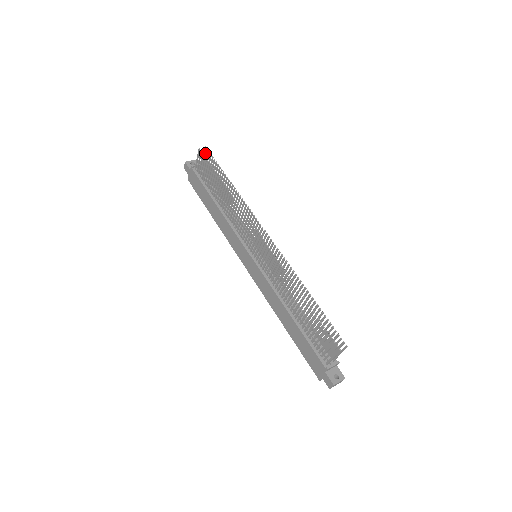
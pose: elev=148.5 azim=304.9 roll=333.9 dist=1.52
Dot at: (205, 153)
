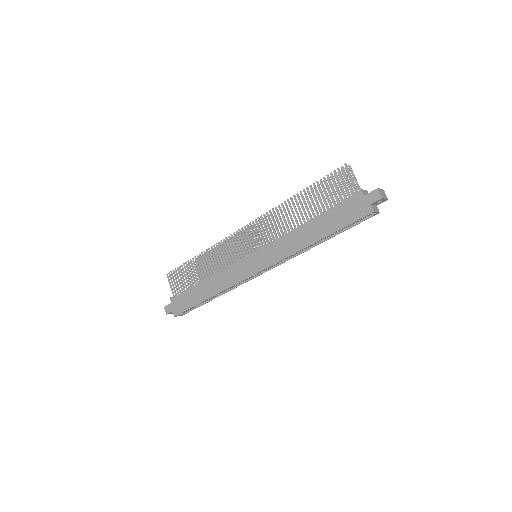
Dot at: occluded
